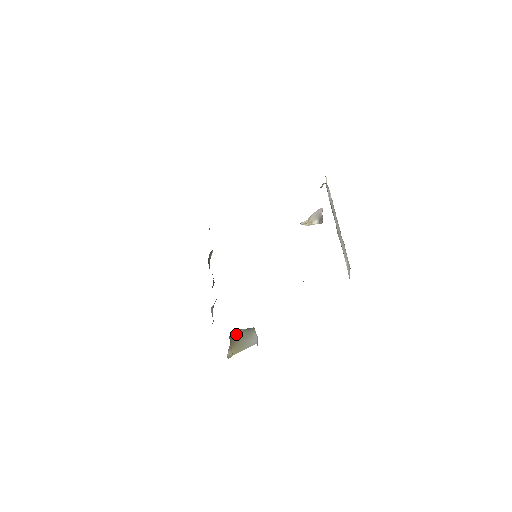
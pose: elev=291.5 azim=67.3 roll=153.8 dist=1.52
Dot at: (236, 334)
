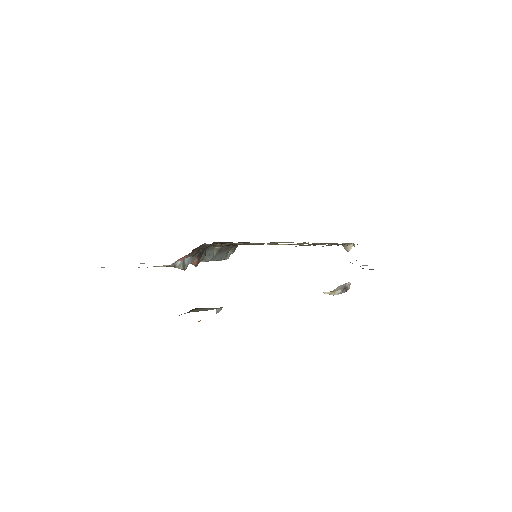
Dot at: (202, 308)
